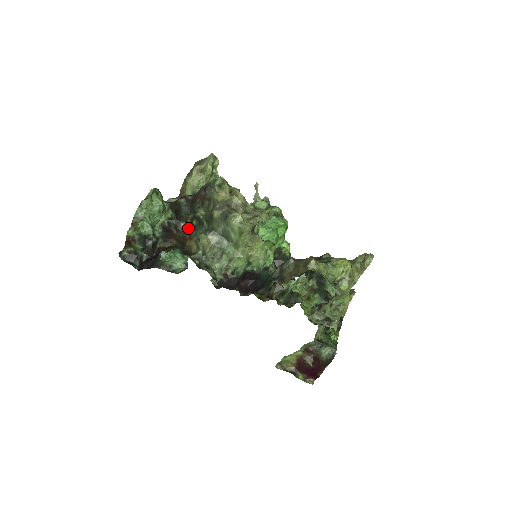
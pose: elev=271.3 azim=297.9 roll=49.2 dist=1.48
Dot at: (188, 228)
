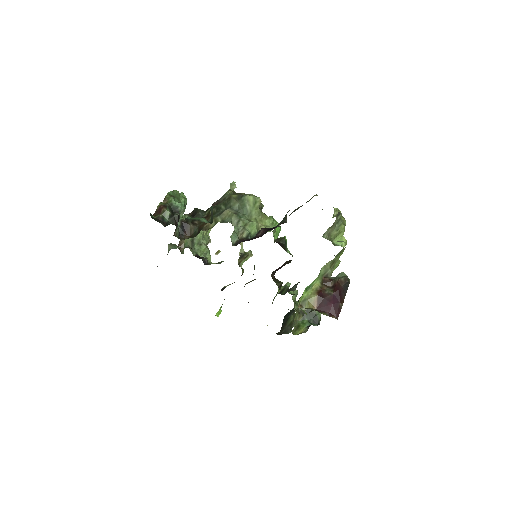
Dot at: occluded
